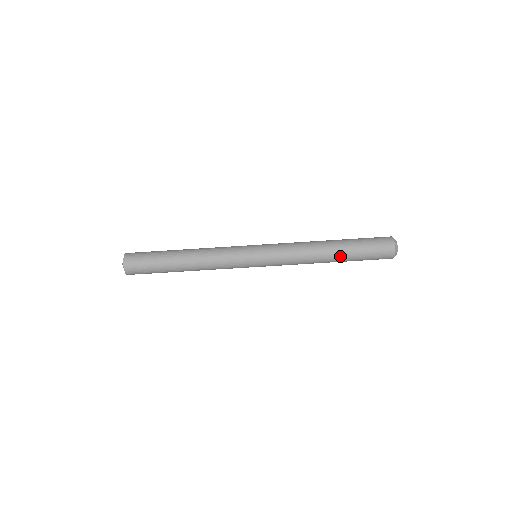
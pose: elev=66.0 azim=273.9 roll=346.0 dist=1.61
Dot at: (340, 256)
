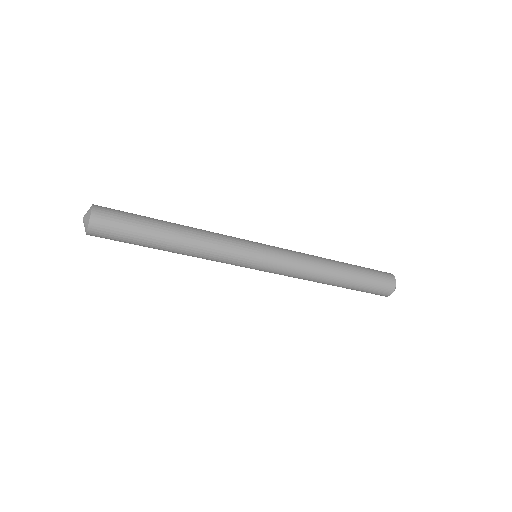
Dot at: (343, 283)
